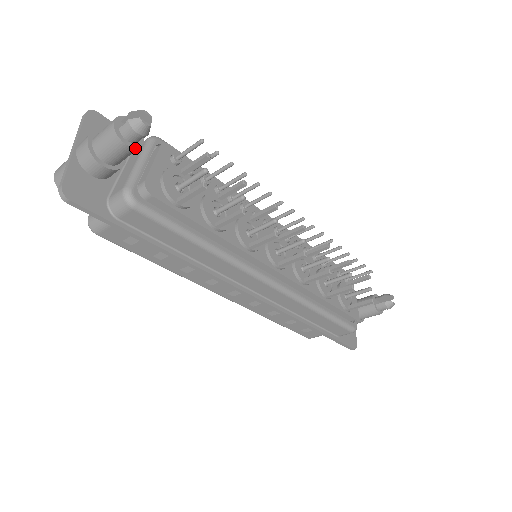
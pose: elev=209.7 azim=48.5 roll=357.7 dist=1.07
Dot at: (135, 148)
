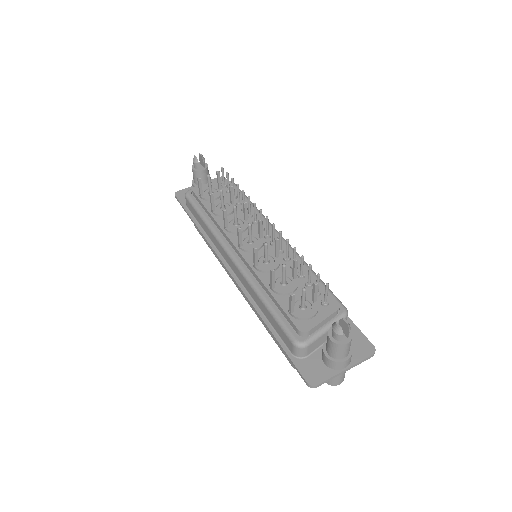
Dot at: (196, 171)
